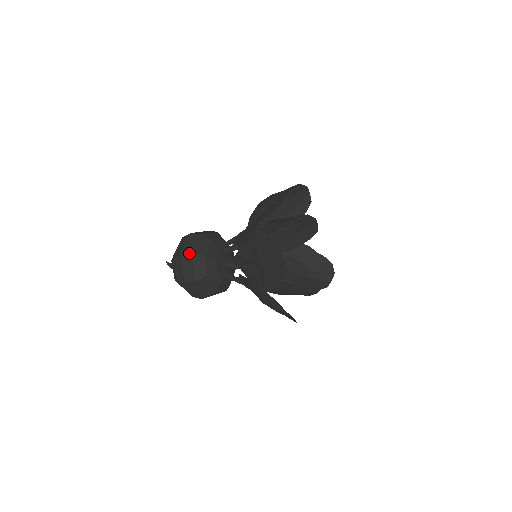
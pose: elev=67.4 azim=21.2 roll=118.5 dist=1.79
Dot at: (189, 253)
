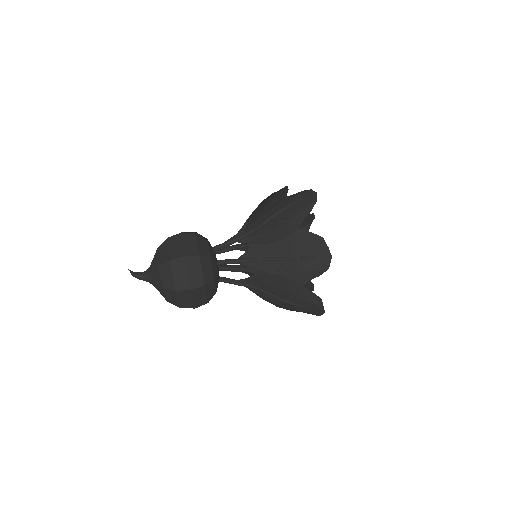
Dot at: (196, 254)
